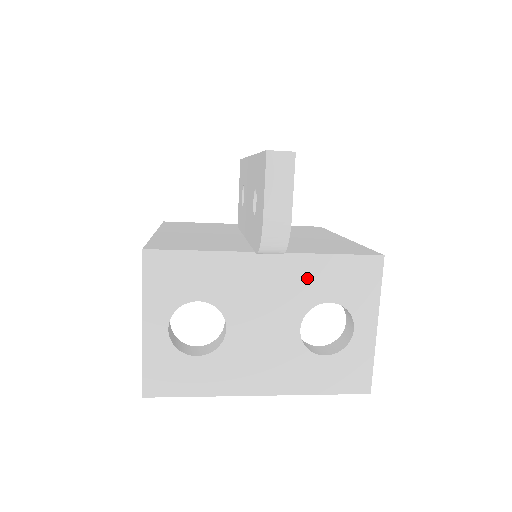
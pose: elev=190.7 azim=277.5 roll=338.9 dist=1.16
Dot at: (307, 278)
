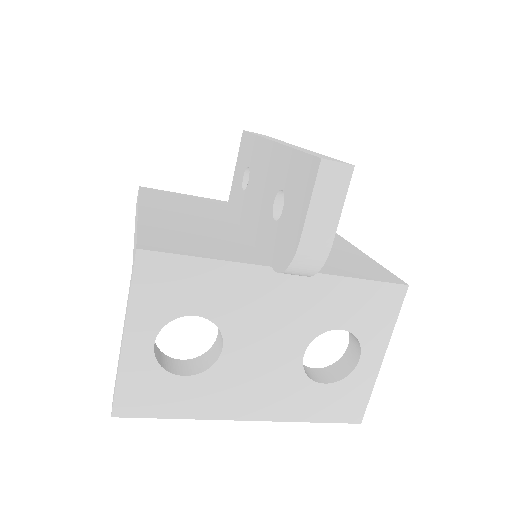
Dot at: (323, 301)
